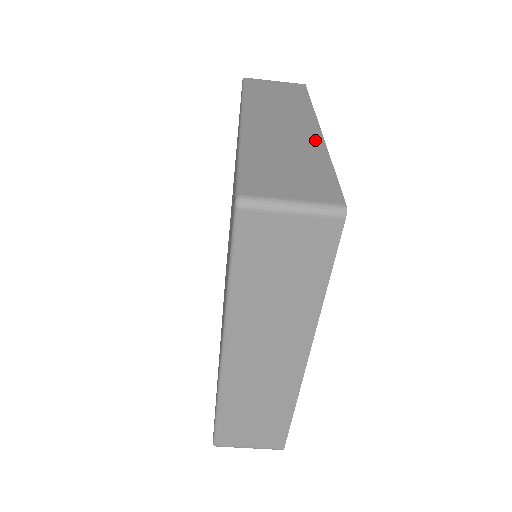
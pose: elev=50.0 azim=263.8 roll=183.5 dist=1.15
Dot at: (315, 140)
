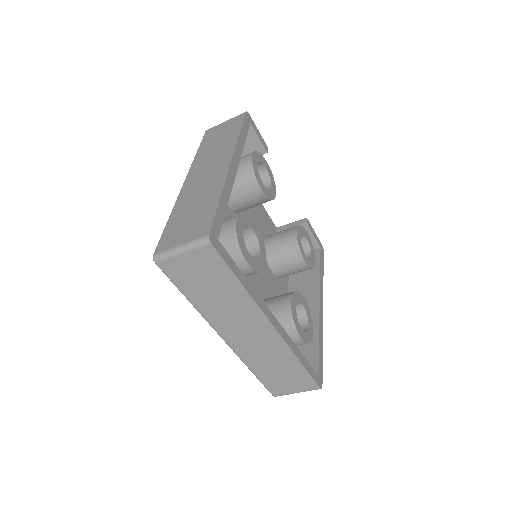
Dot at: (221, 178)
